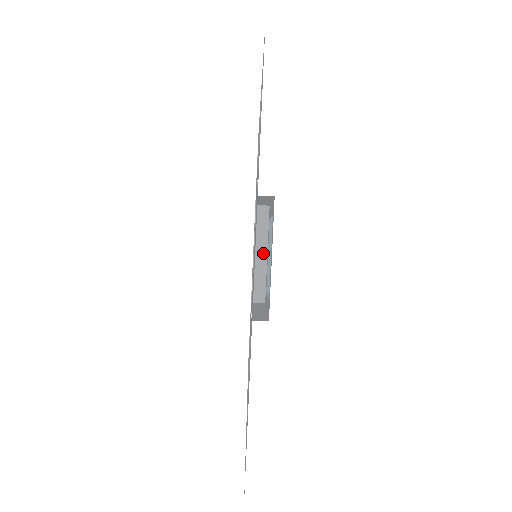
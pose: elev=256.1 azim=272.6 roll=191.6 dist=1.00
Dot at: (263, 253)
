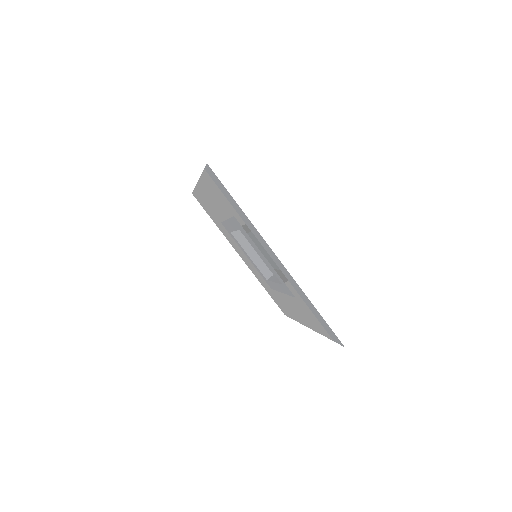
Dot at: (253, 252)
